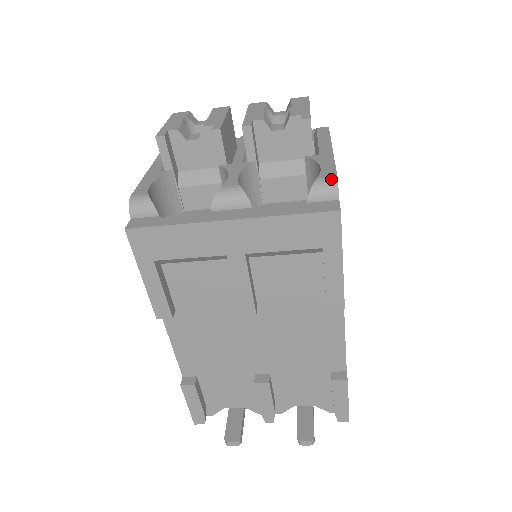
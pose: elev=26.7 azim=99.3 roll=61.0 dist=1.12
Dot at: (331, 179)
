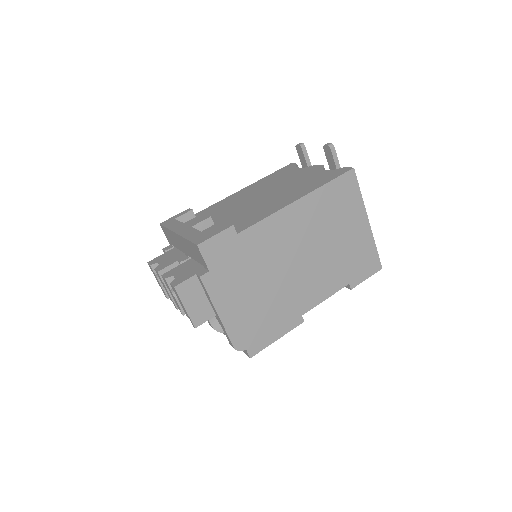
Dot at: (234, 348)
